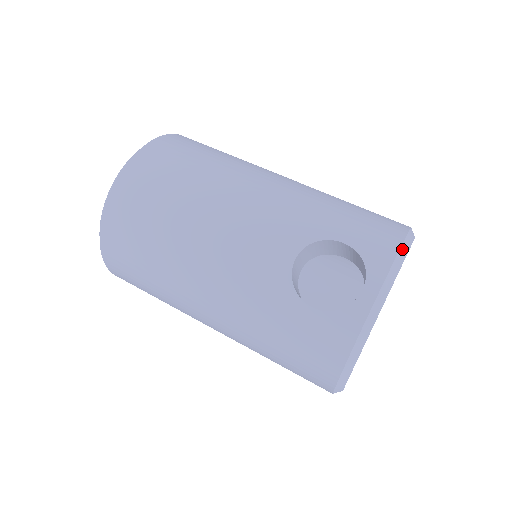
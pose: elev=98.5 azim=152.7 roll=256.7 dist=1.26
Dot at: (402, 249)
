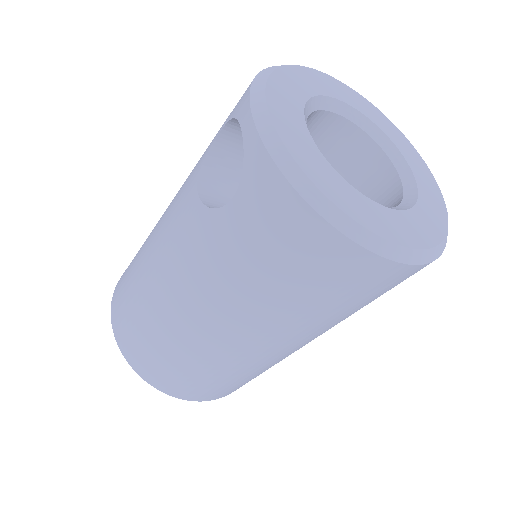
Dot at: (261, 73)
